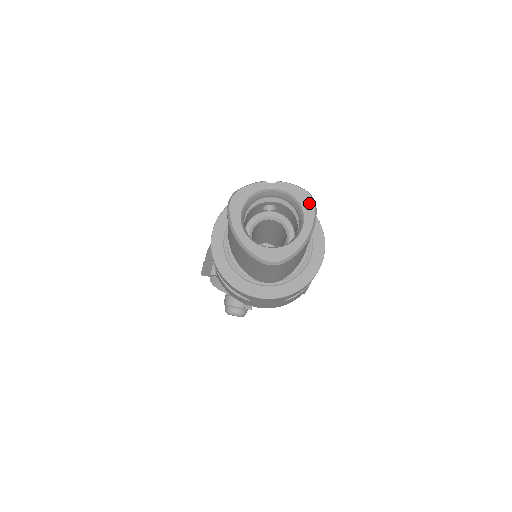
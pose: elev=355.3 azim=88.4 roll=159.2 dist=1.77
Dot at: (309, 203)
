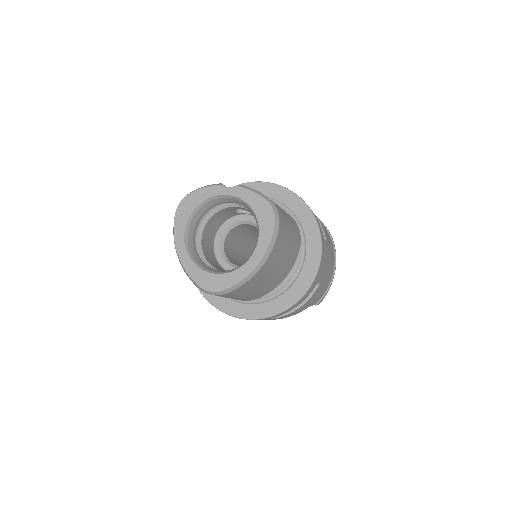
Dot at: (269, 219)
